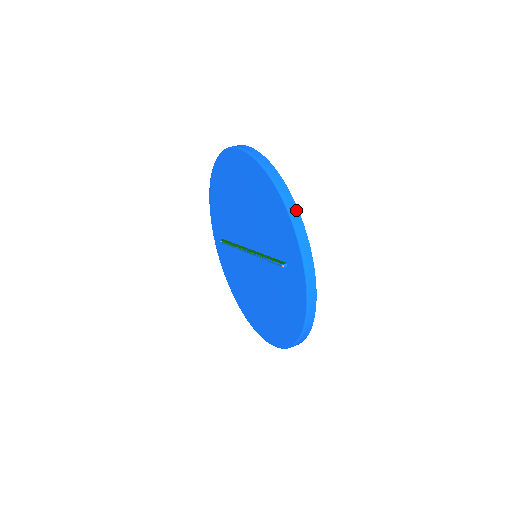
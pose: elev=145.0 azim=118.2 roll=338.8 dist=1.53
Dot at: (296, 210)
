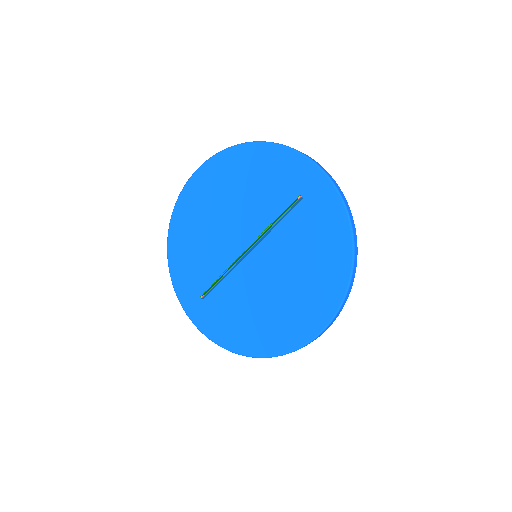
Dot at: occluded
